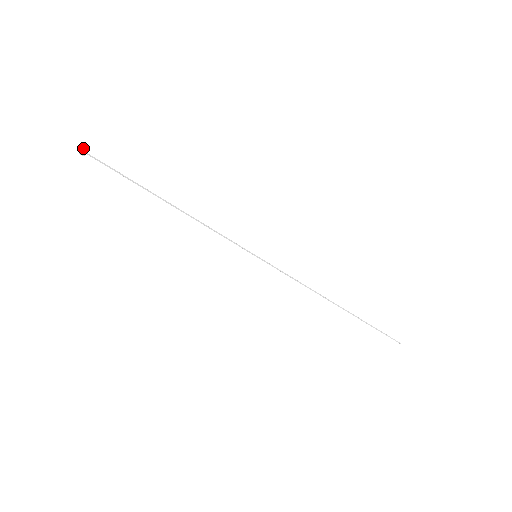
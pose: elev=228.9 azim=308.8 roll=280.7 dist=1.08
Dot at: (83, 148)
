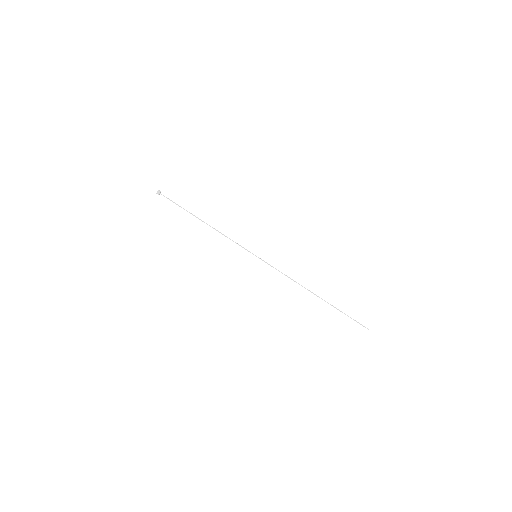
Dot at: (159, 190)
